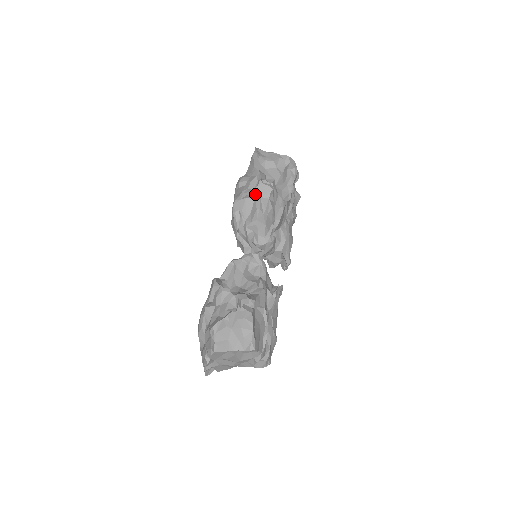
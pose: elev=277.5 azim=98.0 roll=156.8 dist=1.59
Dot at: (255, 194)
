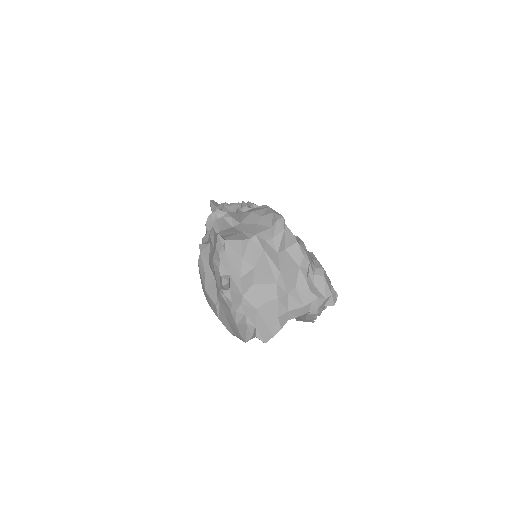
Dot at: (225, 211)
